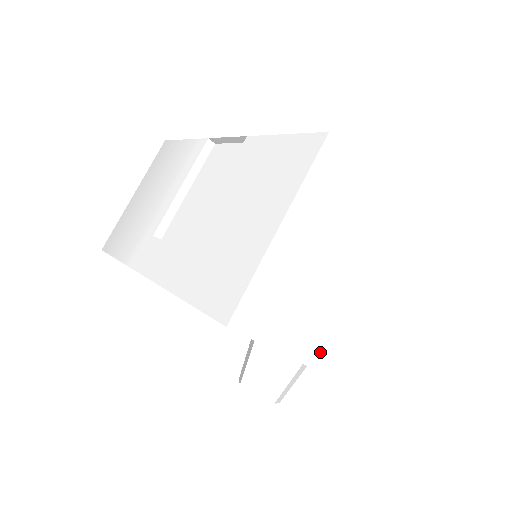
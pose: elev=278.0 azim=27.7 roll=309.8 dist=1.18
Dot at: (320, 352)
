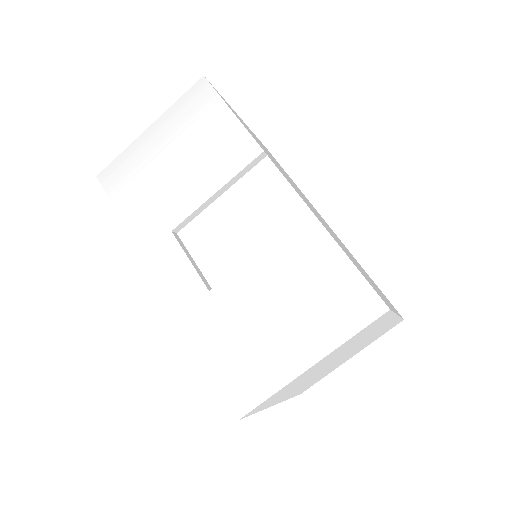
Dot at: occluded
